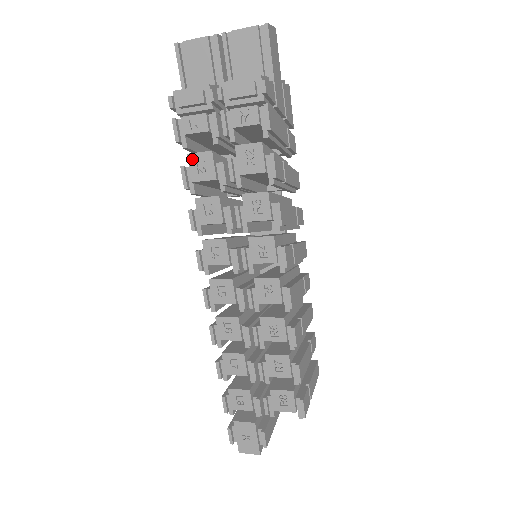
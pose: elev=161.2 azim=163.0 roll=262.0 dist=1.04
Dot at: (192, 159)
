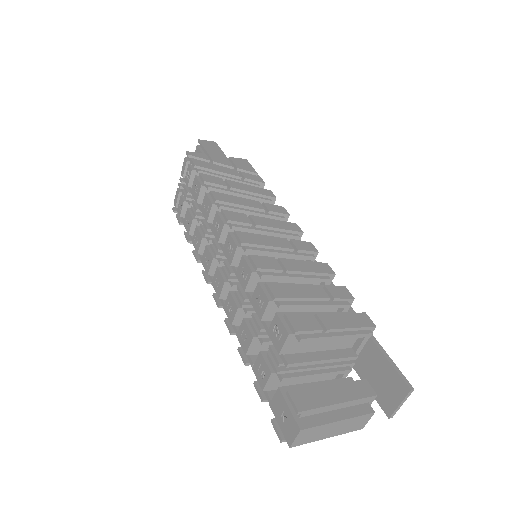
Dot at: (185, 223)
